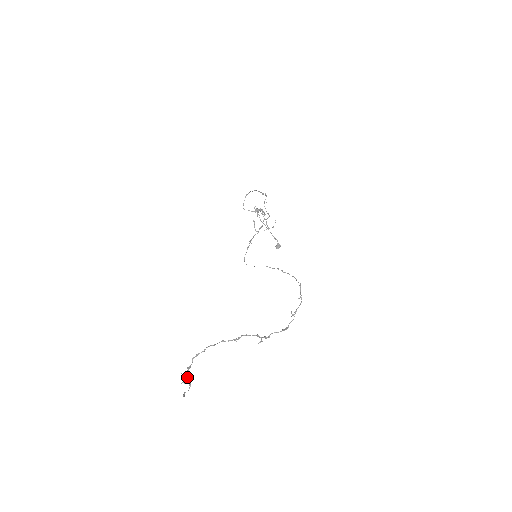
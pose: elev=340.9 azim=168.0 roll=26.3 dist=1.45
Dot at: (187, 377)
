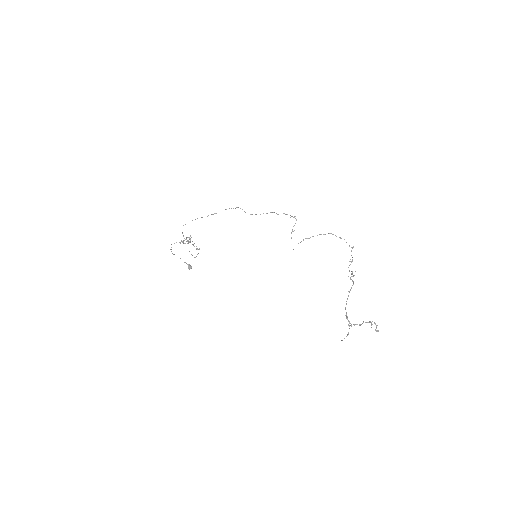
Dot at: occluded
